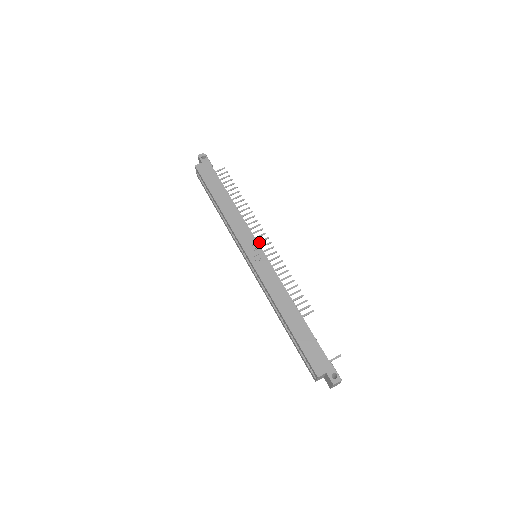
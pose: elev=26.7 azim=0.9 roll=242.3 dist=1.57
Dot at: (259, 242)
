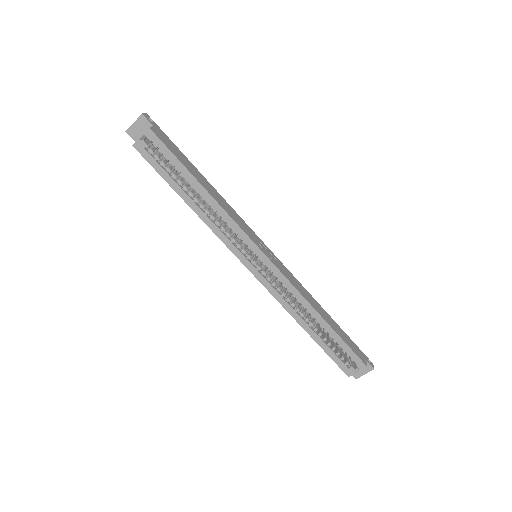
Dot at: occluded
